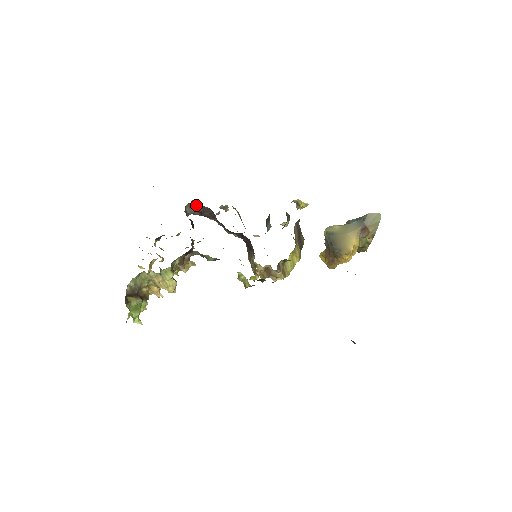
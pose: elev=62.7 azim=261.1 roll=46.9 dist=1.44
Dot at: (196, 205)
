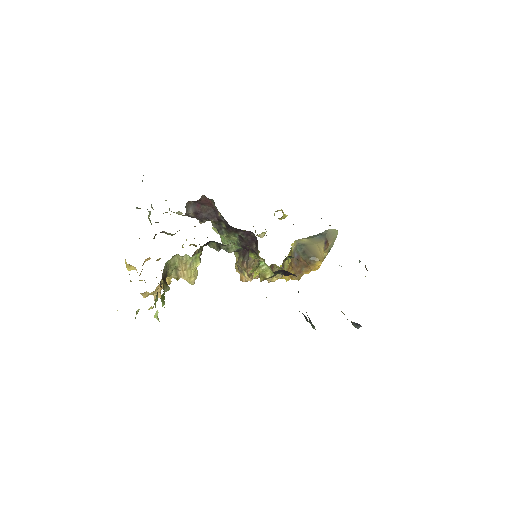
Dot at: (194, 205)
